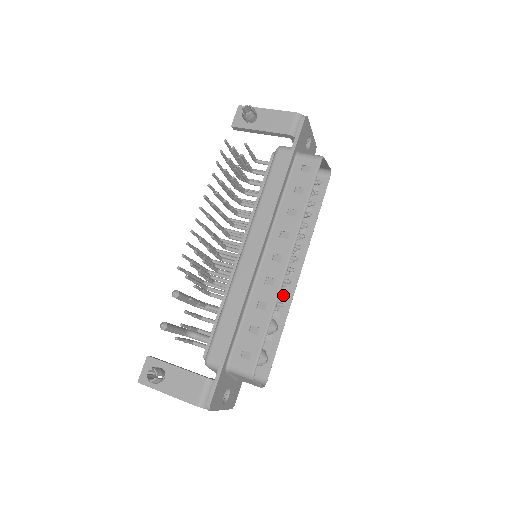
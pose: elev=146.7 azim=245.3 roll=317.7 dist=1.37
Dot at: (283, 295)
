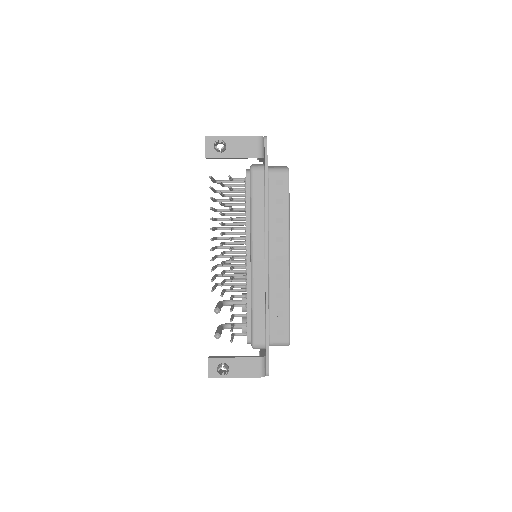
Dot at: occluded
